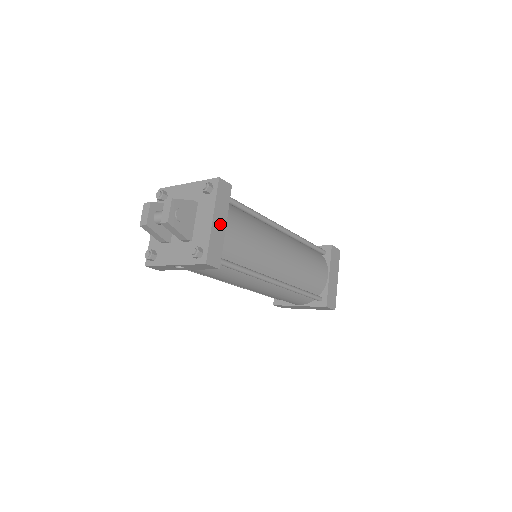
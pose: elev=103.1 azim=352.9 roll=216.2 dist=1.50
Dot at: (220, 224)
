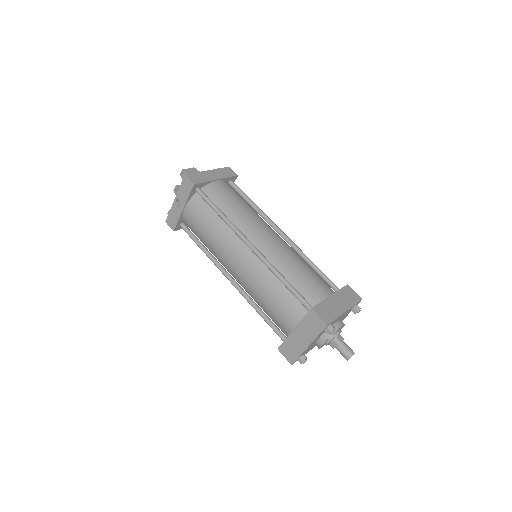
Dot at: (213, 176)
